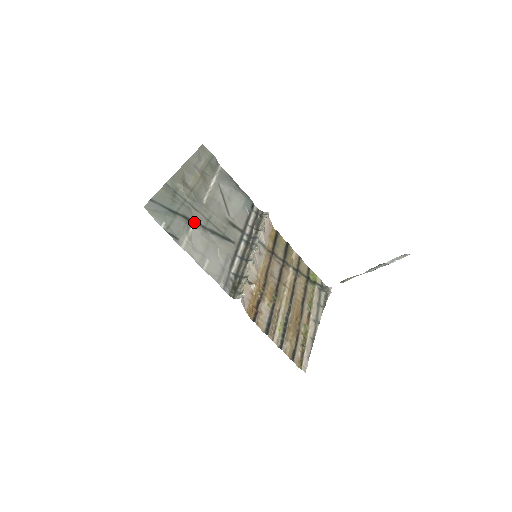
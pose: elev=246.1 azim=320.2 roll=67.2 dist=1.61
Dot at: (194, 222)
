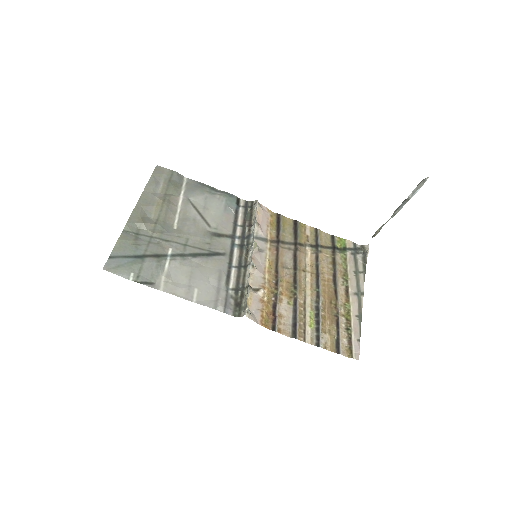
Dot at: (168, 255)
